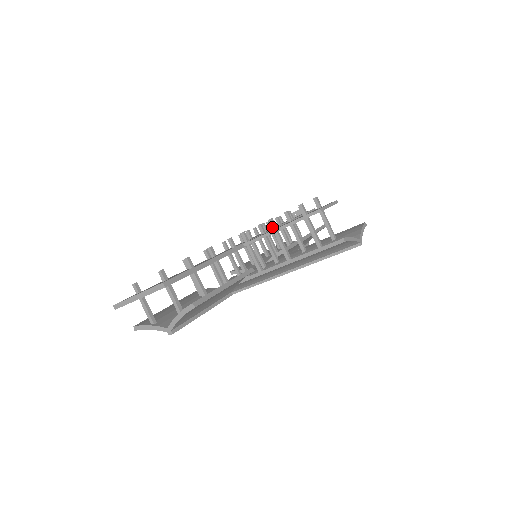
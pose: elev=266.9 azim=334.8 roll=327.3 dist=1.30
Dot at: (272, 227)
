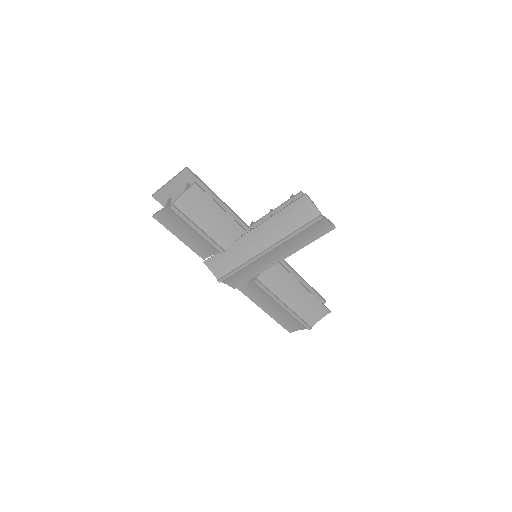
Dot at: (270, 212)
